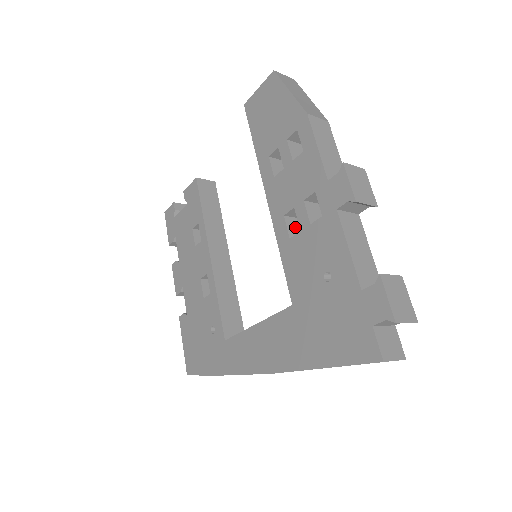
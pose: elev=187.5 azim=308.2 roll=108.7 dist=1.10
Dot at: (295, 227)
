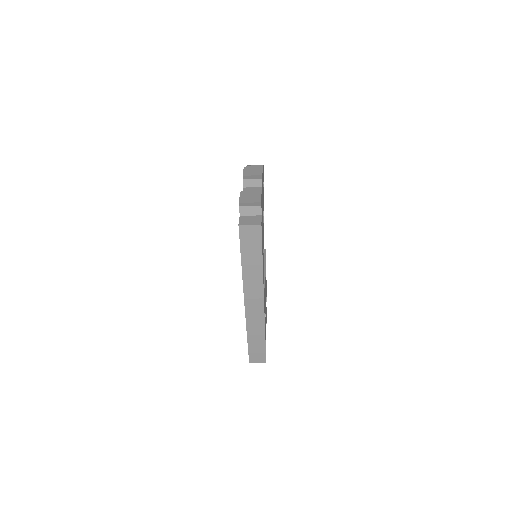
Dot at: occluded
